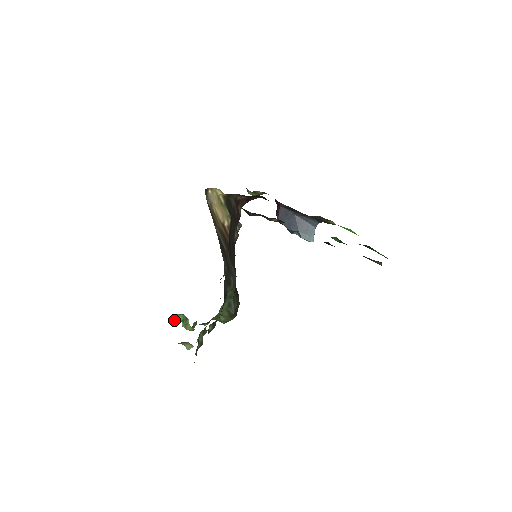
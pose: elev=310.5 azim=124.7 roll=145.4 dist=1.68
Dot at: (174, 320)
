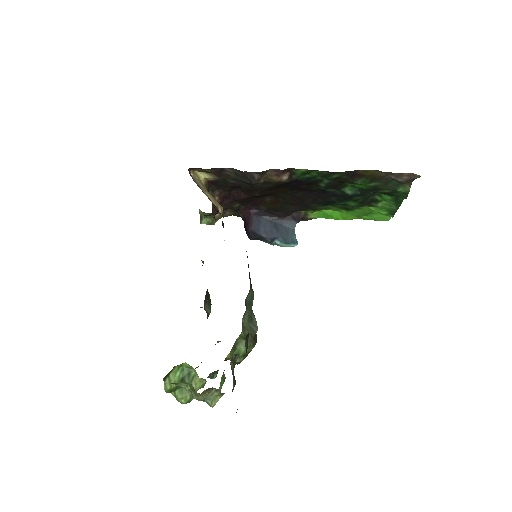
Dot at: (170, 382)
